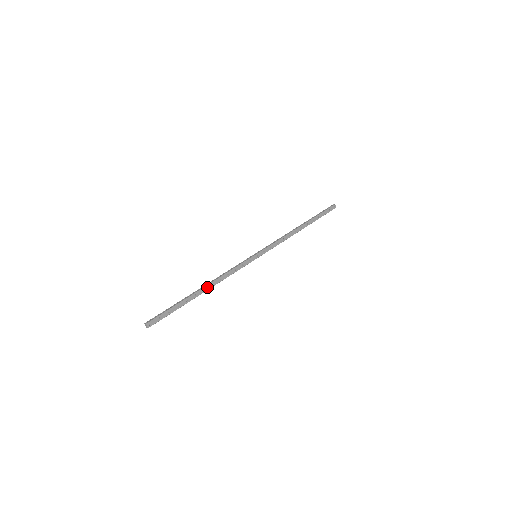
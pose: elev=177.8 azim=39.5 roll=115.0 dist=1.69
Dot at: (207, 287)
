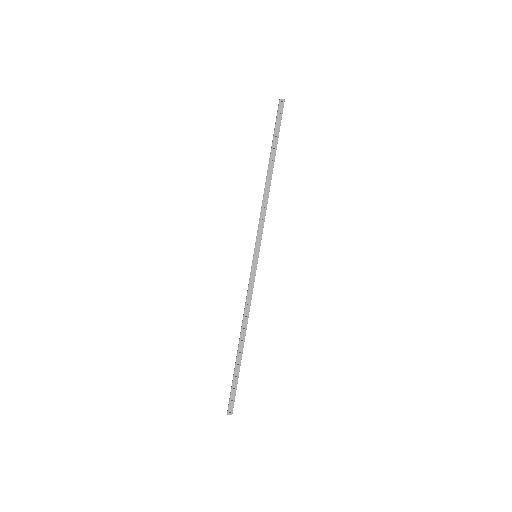
Dot at: (242, 334)
